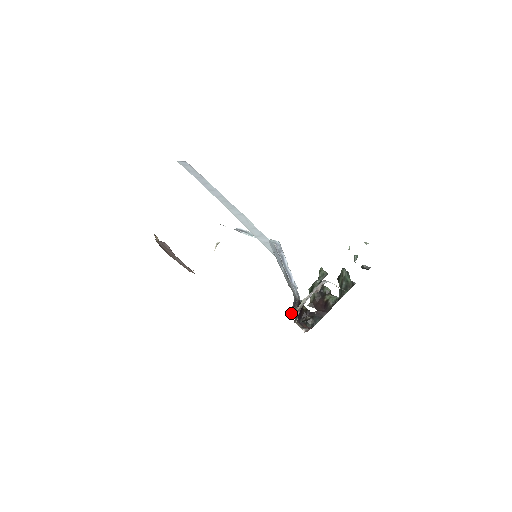
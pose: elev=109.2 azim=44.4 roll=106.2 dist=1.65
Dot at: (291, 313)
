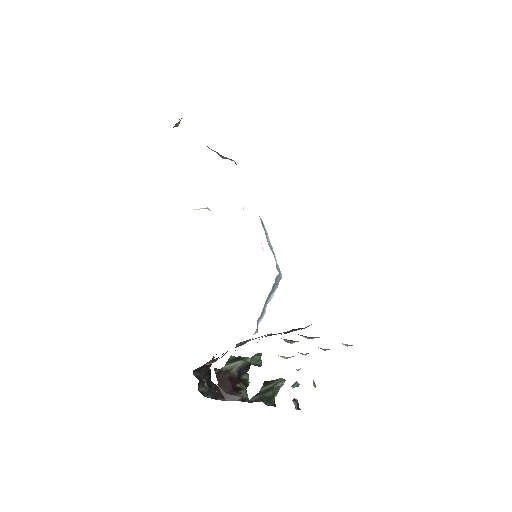
Dot at: (303, 328)
